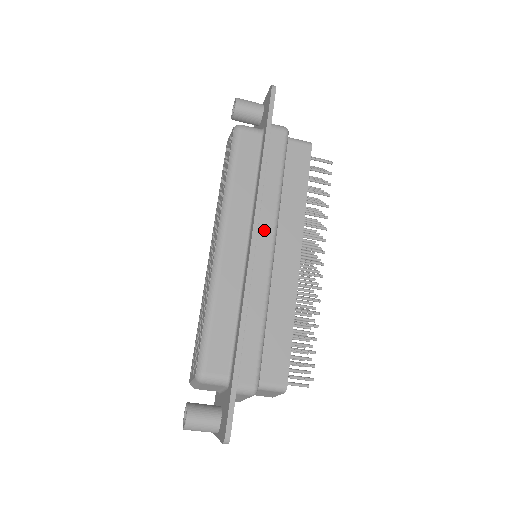
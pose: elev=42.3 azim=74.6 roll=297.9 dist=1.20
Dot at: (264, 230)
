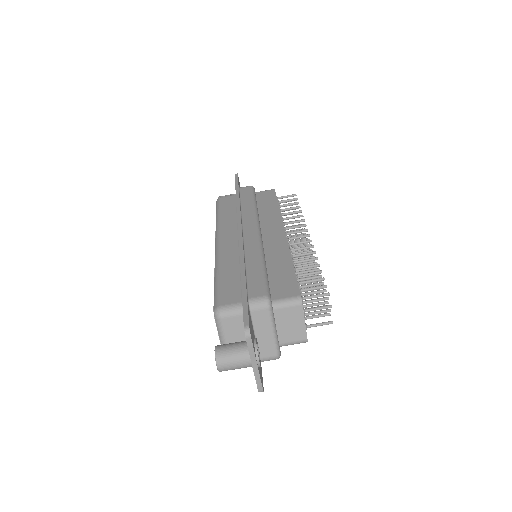
Dot at: (248, 224)
